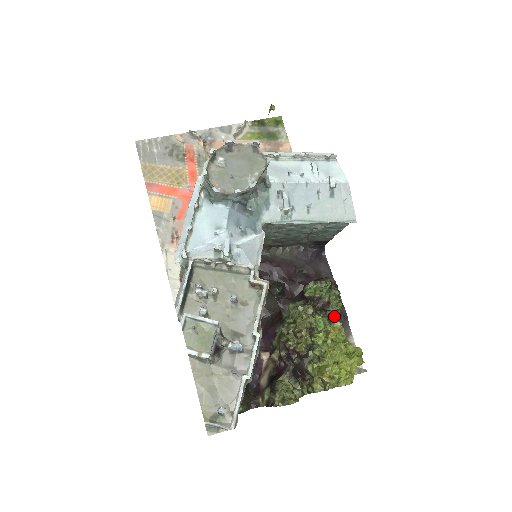
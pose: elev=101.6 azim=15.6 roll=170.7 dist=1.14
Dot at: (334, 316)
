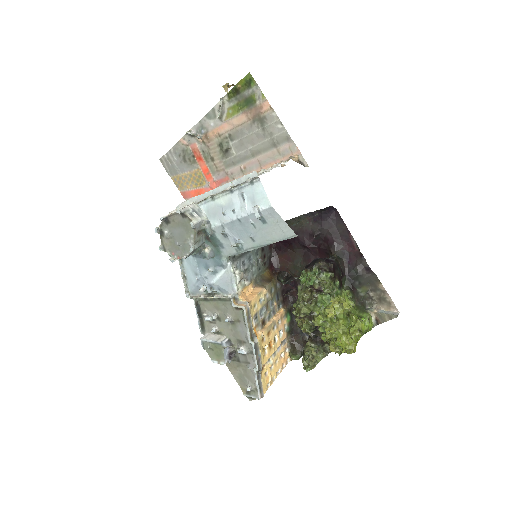
Dot at: (331, 296)
